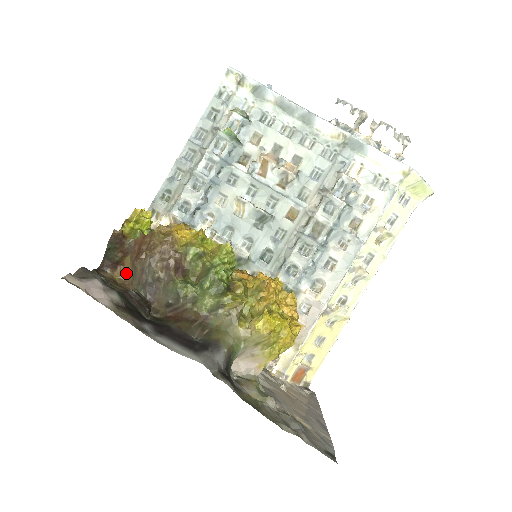
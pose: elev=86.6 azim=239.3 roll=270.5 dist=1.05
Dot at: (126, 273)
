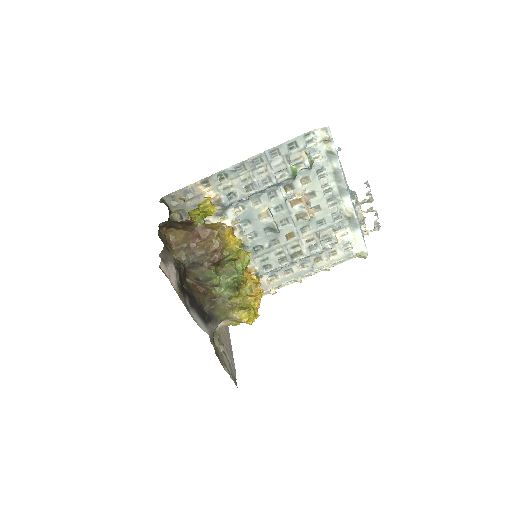
Dot at: (174, 233)
